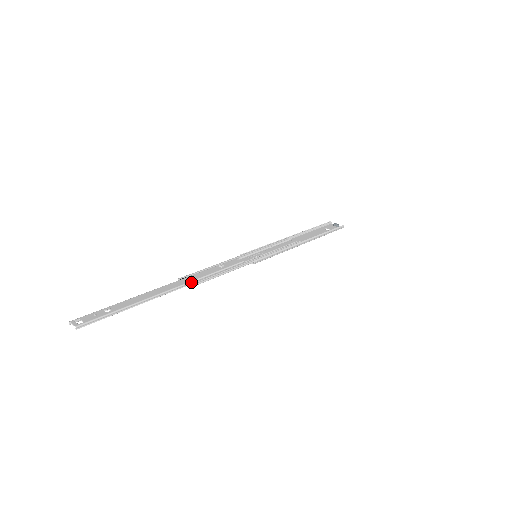
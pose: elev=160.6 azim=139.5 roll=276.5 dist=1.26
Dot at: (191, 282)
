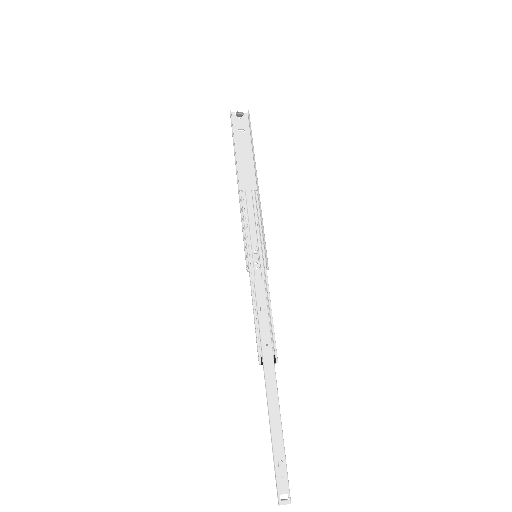
Dot at: (273, 358)
